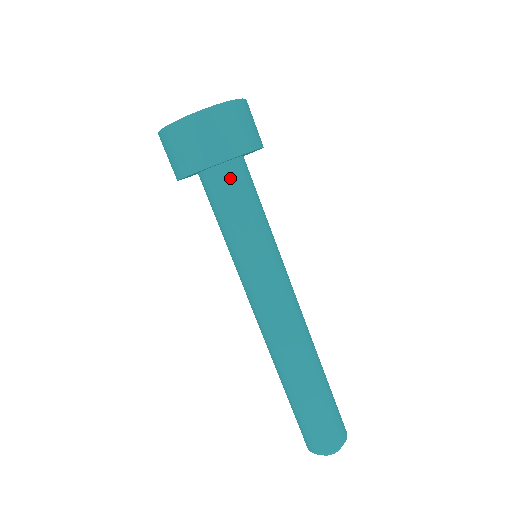
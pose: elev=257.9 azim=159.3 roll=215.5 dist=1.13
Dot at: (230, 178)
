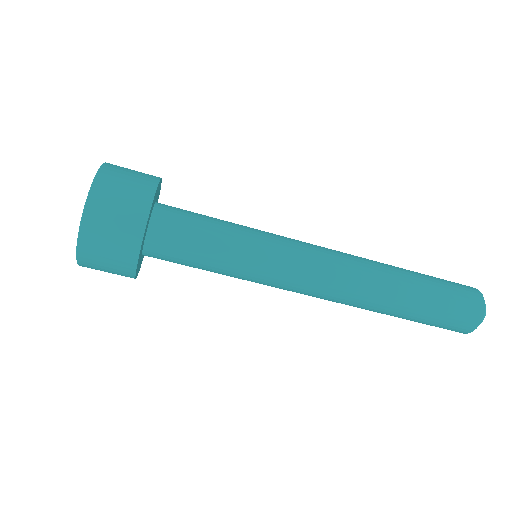
Dot at: (166, 234)
